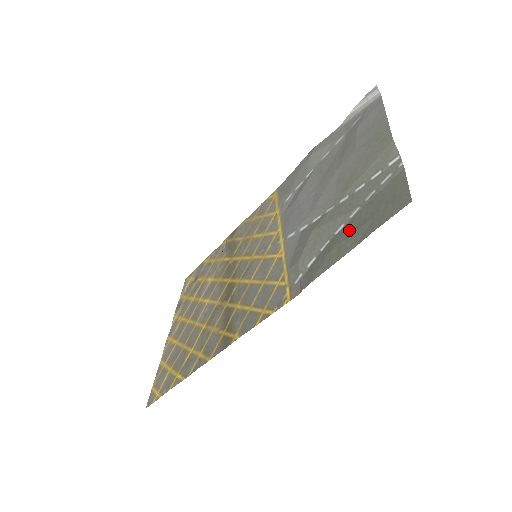
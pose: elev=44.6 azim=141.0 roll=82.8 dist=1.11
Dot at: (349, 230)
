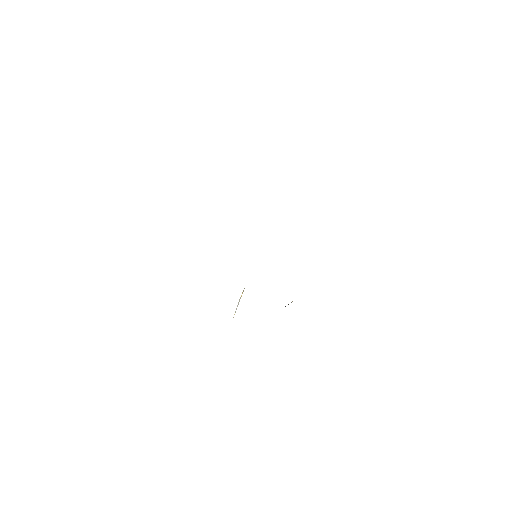
Dot at: occluded
